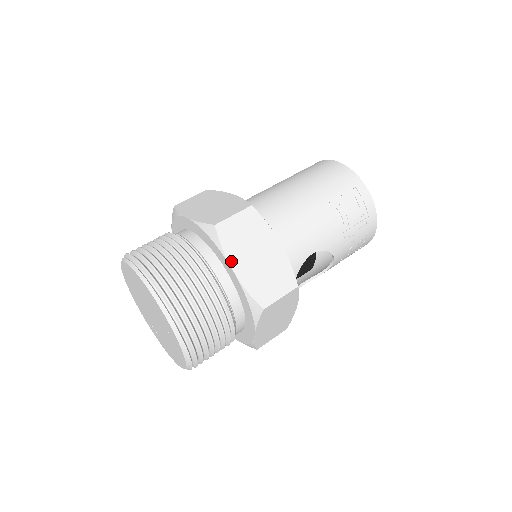
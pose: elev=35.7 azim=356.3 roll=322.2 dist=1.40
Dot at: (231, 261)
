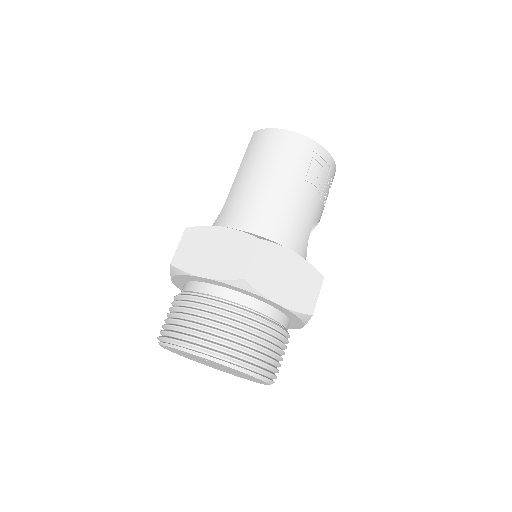
Dot at: (272, 298)
